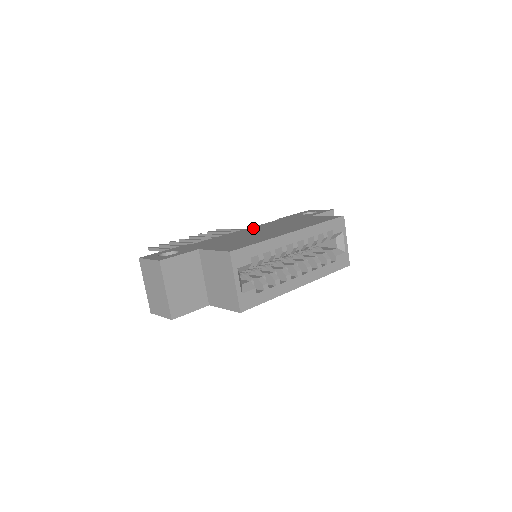
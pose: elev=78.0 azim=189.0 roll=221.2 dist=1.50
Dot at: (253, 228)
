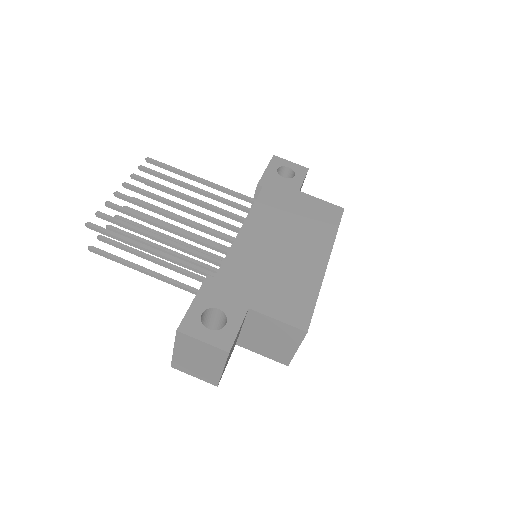
Dot at: (256, 224)
